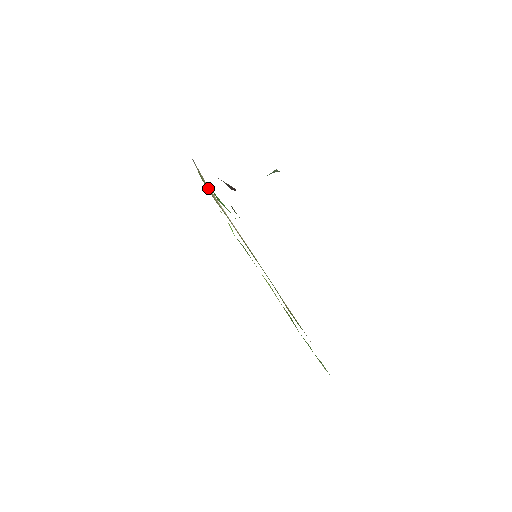
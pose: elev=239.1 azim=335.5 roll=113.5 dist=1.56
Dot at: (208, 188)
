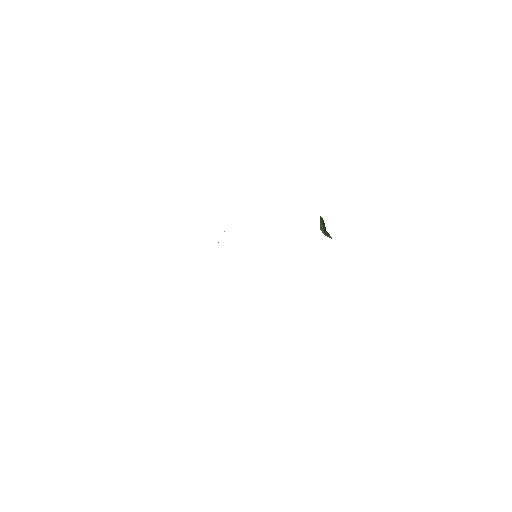
Dot at: occluded
